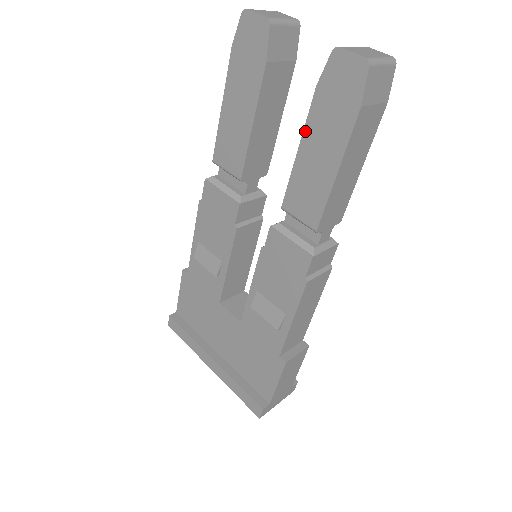
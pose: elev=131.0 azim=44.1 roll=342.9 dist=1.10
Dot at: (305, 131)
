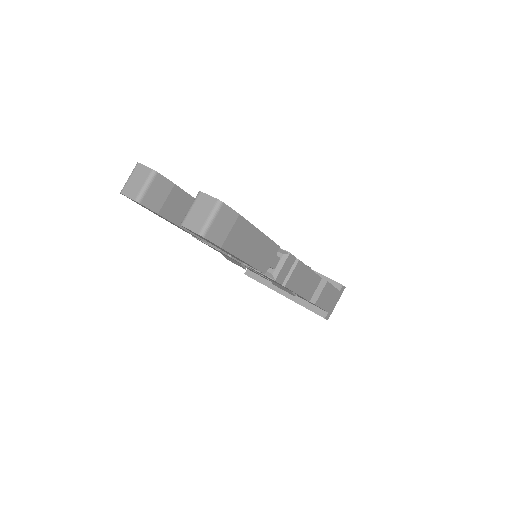
Dot at: occluded
